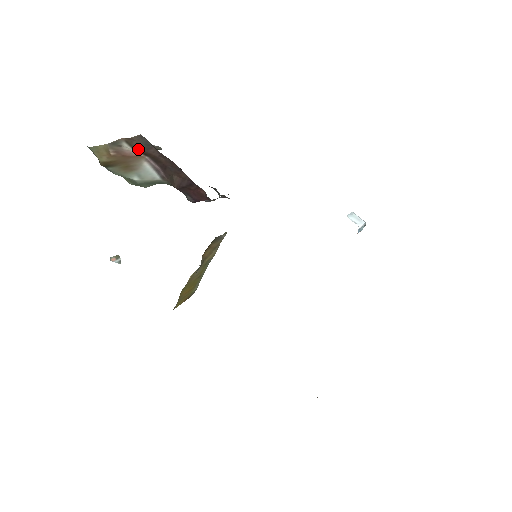
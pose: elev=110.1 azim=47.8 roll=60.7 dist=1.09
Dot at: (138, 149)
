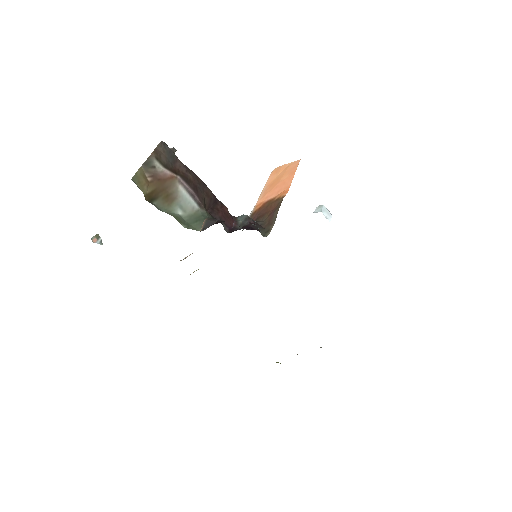
Dot at: (168, 166)
